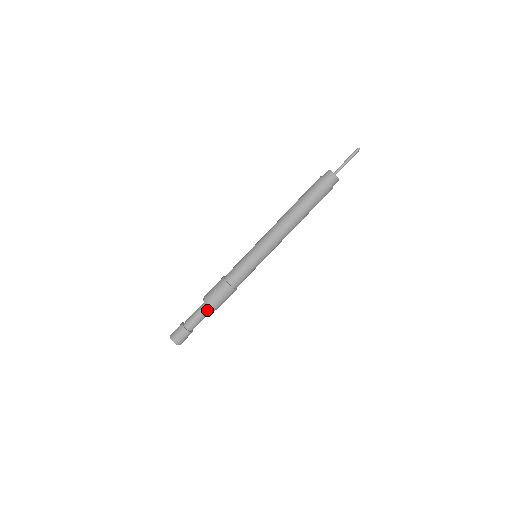
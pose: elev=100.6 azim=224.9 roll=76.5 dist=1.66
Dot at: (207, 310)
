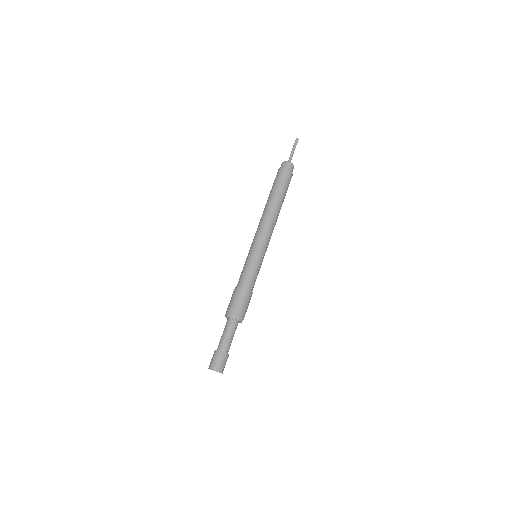
Dot at: (235, 324)
